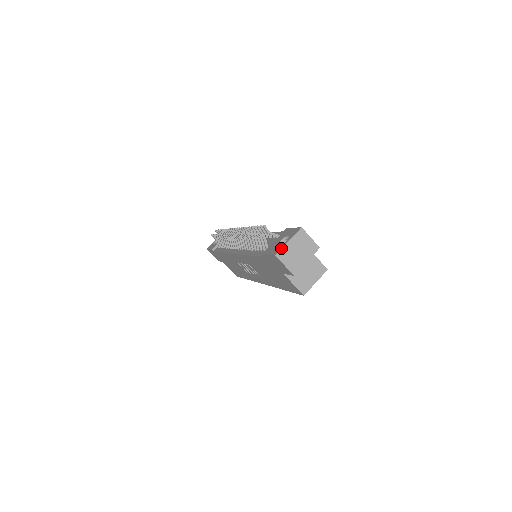
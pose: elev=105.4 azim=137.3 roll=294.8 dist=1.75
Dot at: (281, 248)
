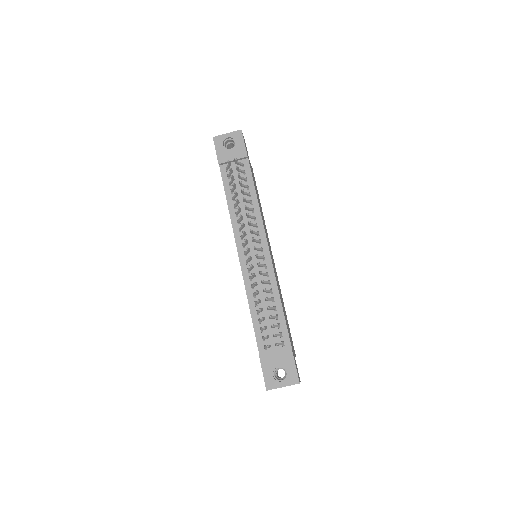
Dot at: occluded
